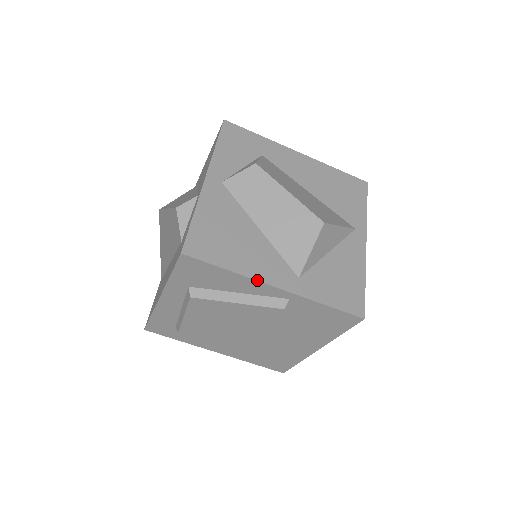
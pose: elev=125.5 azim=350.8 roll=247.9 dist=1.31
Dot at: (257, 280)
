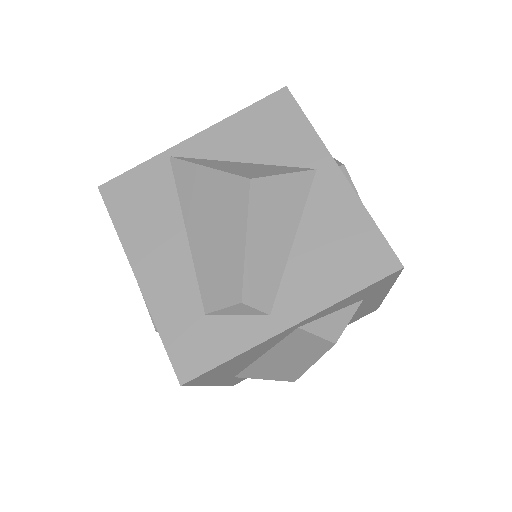
Dot at: occluded
